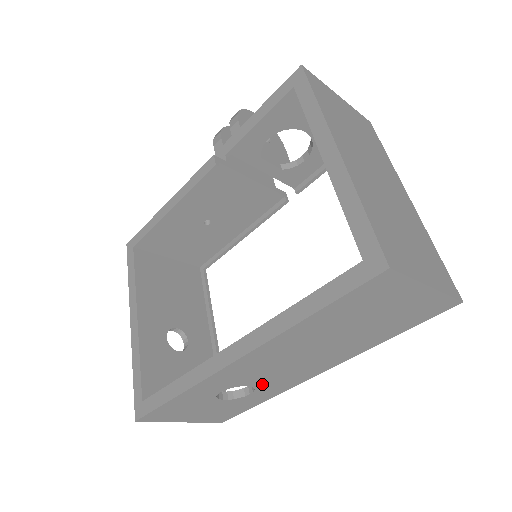
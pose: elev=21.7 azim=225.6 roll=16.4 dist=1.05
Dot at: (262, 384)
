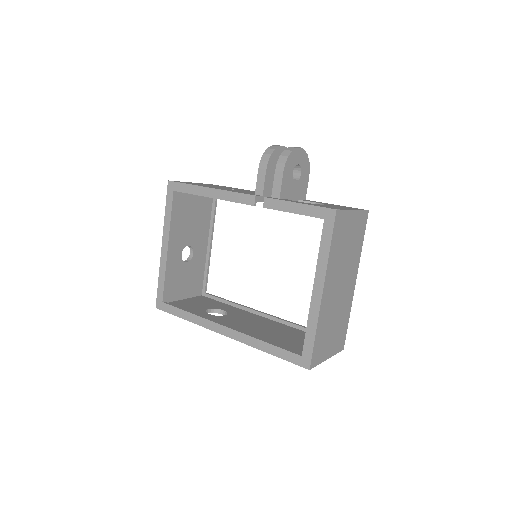
Dot at: occluded
